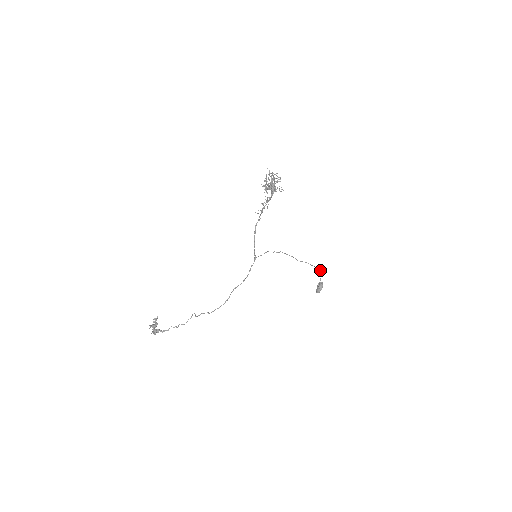
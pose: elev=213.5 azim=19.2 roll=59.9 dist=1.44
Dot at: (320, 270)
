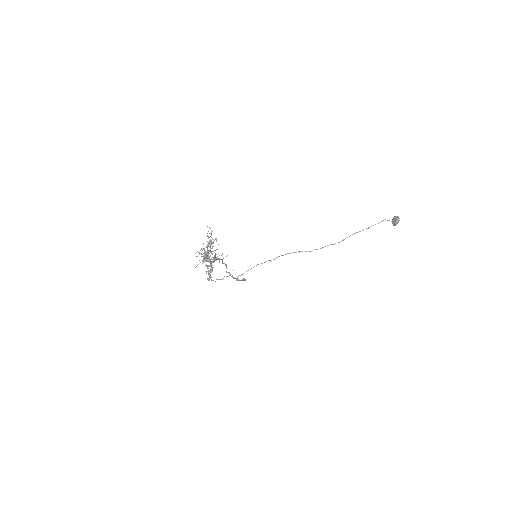
Dot at: (375, 224)
